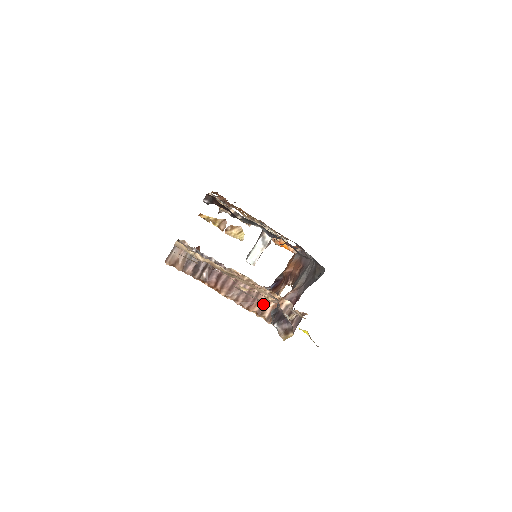
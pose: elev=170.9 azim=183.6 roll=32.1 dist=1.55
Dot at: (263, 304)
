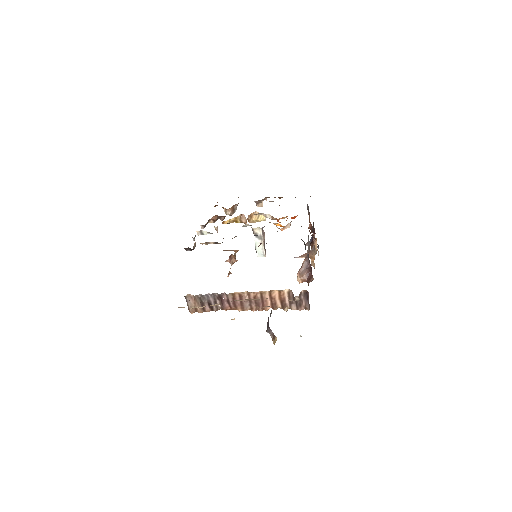
Dot at: (271, 301)
